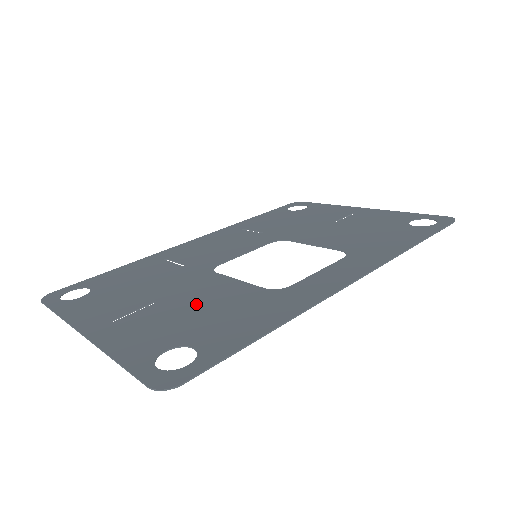
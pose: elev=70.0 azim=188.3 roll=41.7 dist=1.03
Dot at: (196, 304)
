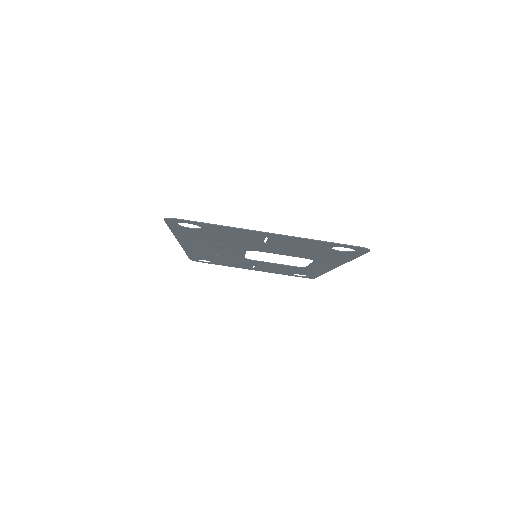
Dot at: (291, 249)
